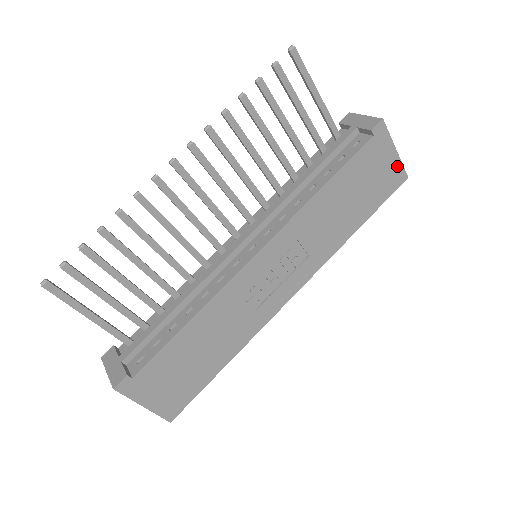
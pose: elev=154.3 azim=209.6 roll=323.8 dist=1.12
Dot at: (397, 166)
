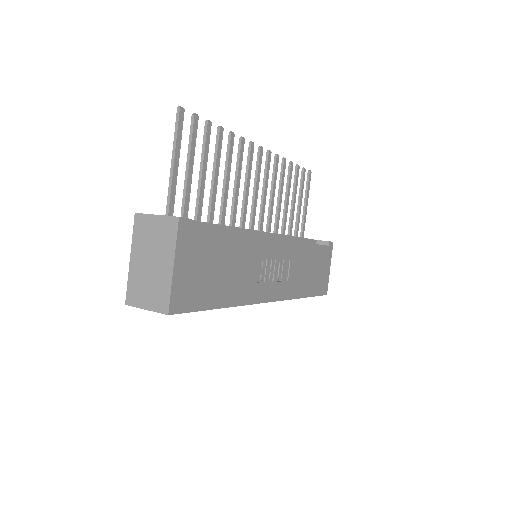
Dot at: (327, 280)
